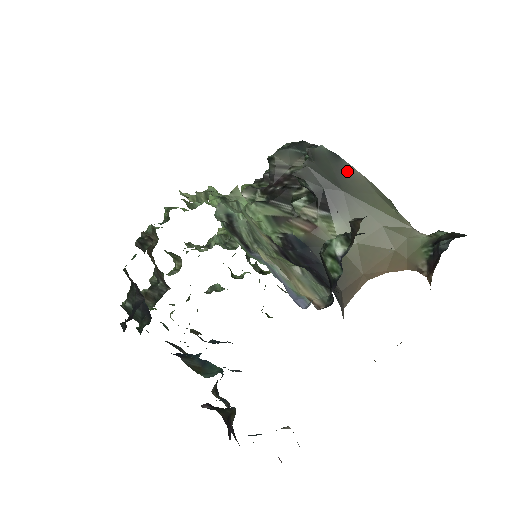
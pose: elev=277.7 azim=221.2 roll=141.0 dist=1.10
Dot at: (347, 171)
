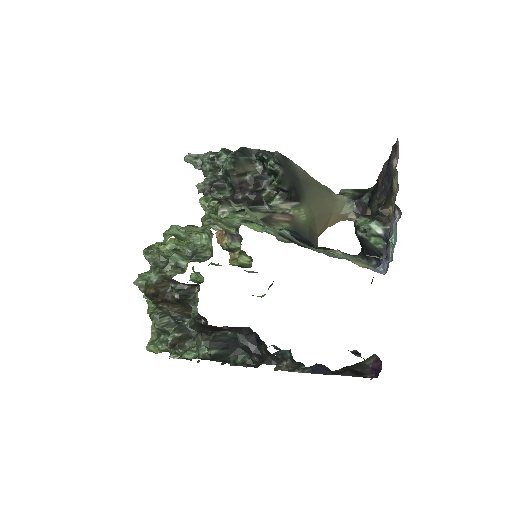
Dot at: (293, 166)
